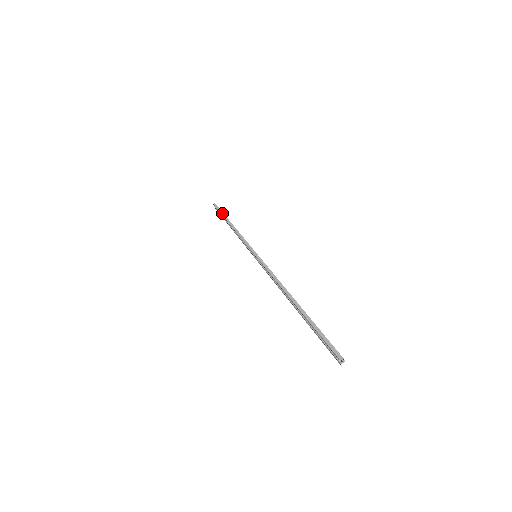
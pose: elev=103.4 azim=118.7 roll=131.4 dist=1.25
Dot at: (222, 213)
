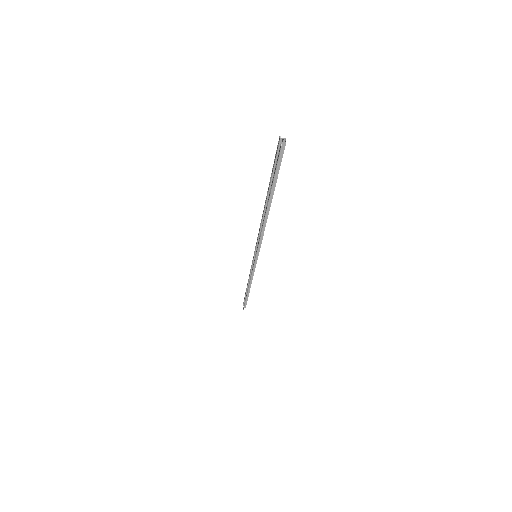
Dot at: occluded
